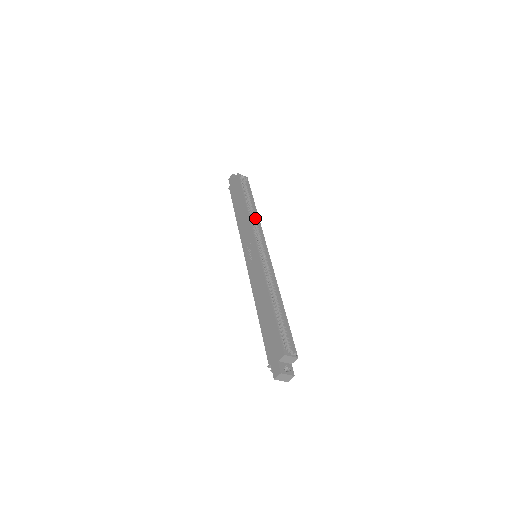
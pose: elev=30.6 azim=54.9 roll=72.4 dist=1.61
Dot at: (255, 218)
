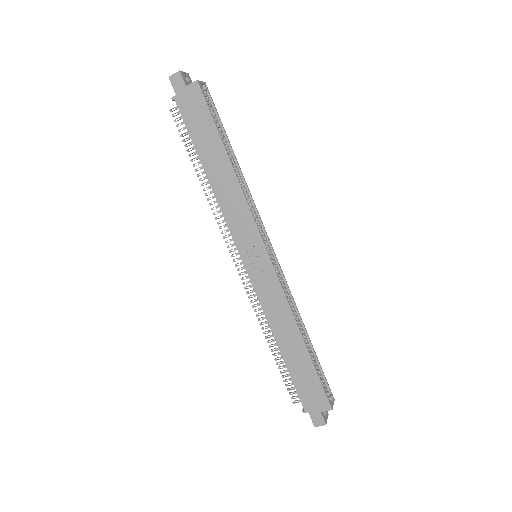
Dot at: (244, 187)
